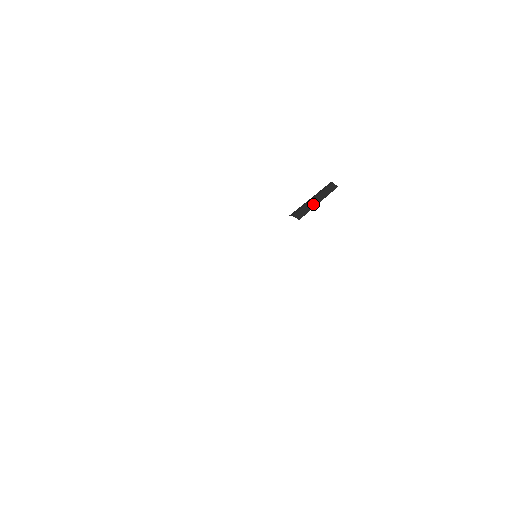
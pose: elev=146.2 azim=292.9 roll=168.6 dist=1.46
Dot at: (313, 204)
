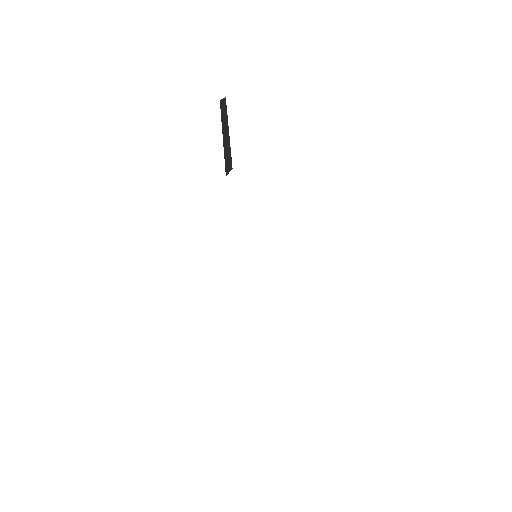
Dot at: (227, 141)
